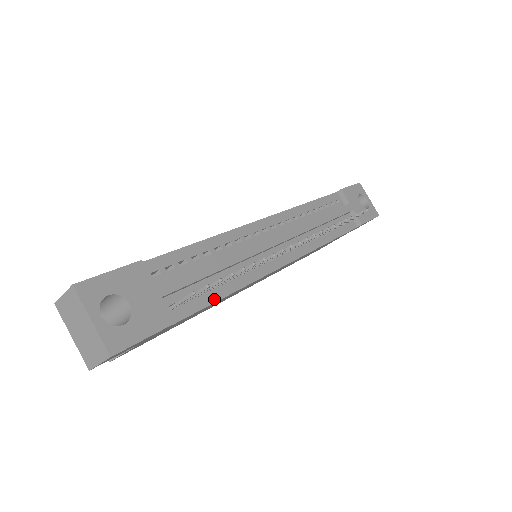
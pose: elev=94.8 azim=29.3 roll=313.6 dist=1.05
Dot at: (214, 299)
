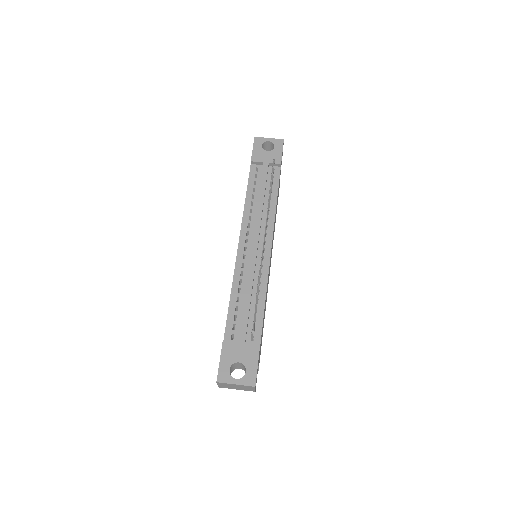
Dot at: (262, 314)
